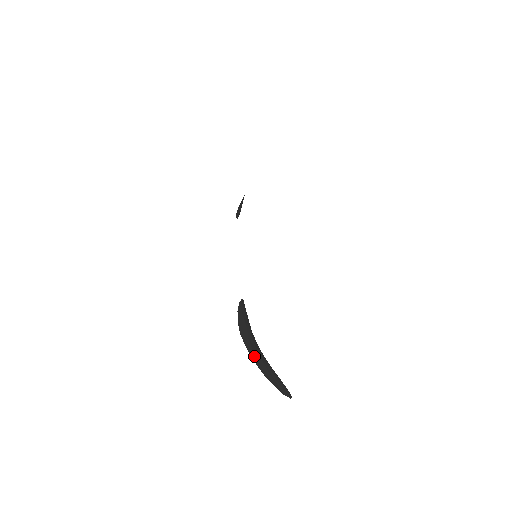
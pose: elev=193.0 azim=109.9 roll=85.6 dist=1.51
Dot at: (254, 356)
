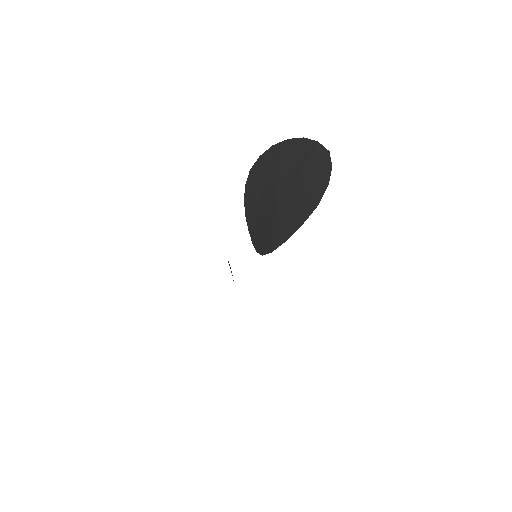
Dot at: occluded
